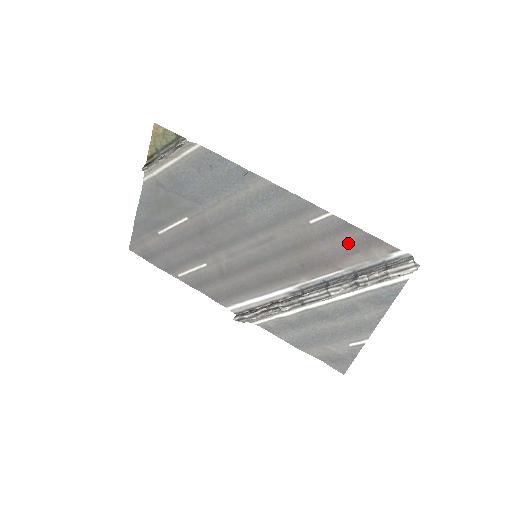
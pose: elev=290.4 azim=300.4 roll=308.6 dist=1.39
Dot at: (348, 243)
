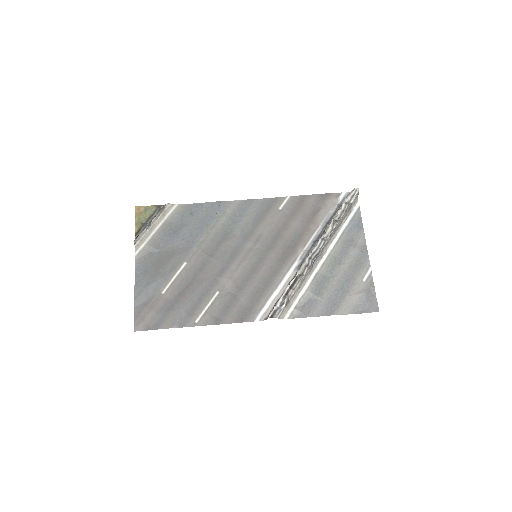
Dot at: (311, 207)
